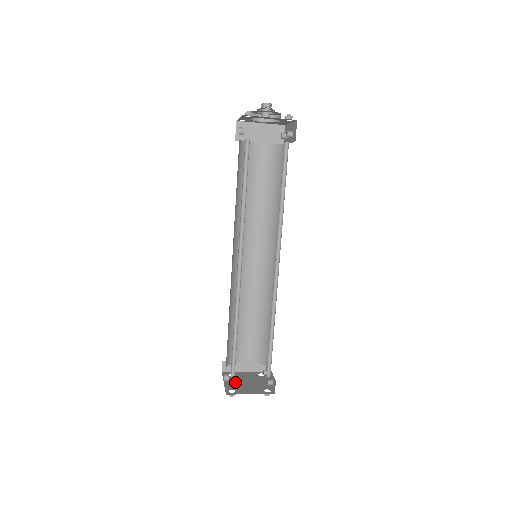
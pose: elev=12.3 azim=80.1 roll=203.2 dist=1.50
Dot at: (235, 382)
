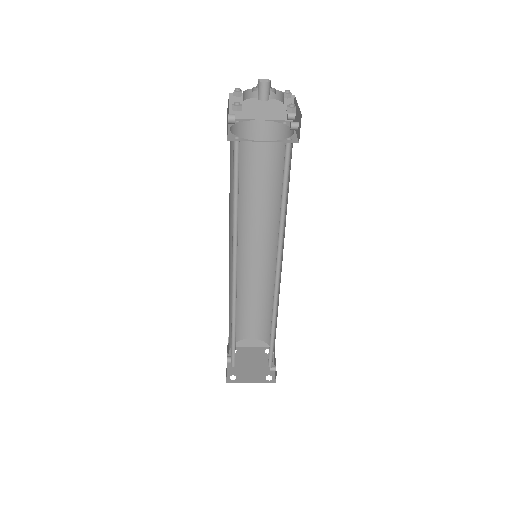
Dot at: (238, 363)
